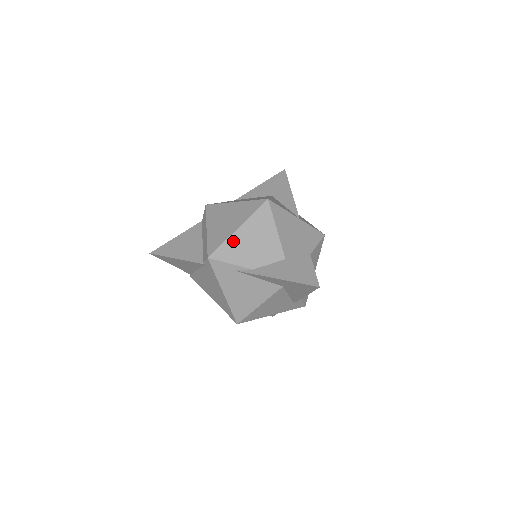
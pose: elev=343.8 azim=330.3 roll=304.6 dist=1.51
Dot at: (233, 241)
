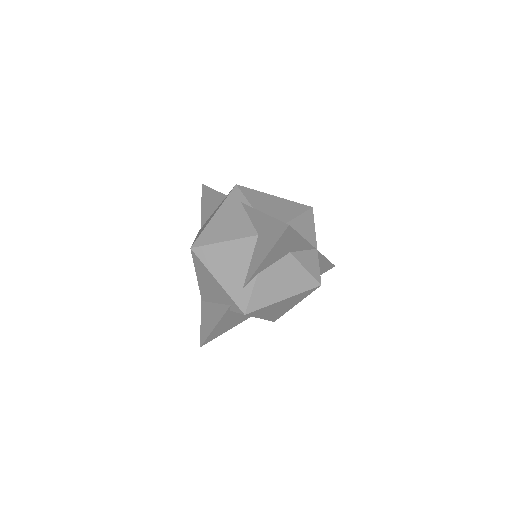
Dot at: (263, 195)
